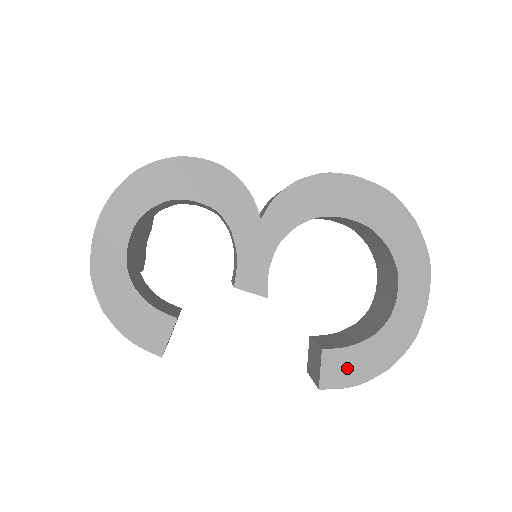
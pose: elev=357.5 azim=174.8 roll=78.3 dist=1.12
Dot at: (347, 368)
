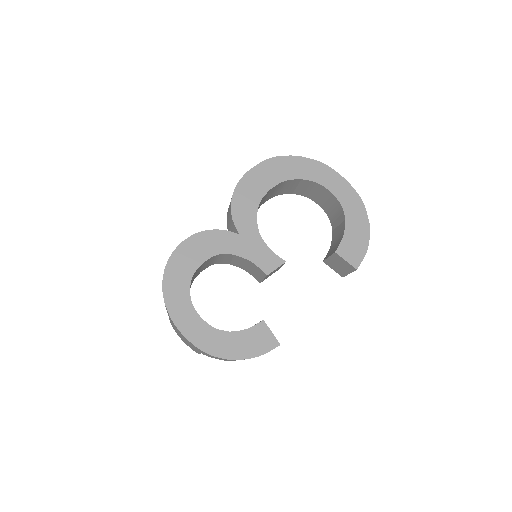
Dot at: (355, 246)
